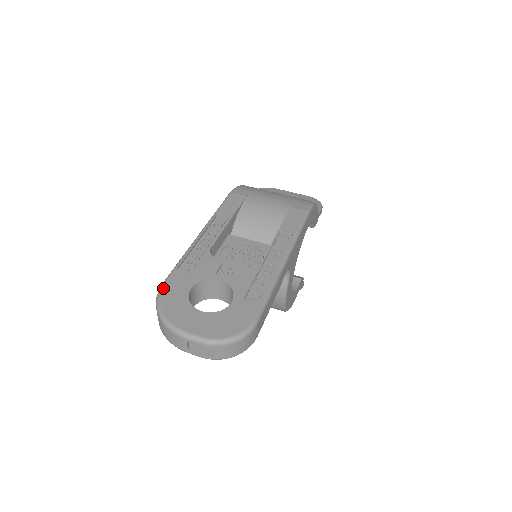
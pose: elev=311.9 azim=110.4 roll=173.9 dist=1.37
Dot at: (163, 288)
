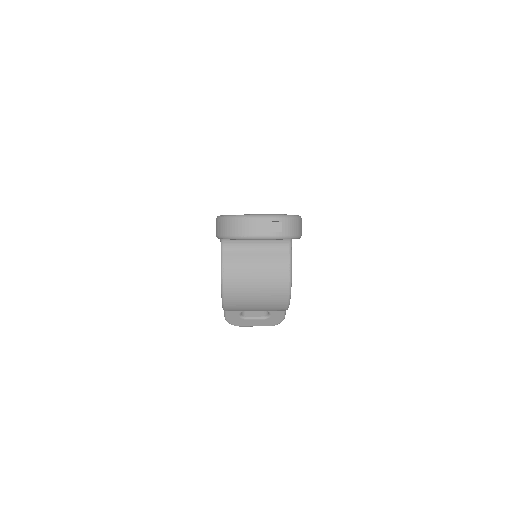
Dot at: (220, 215)
